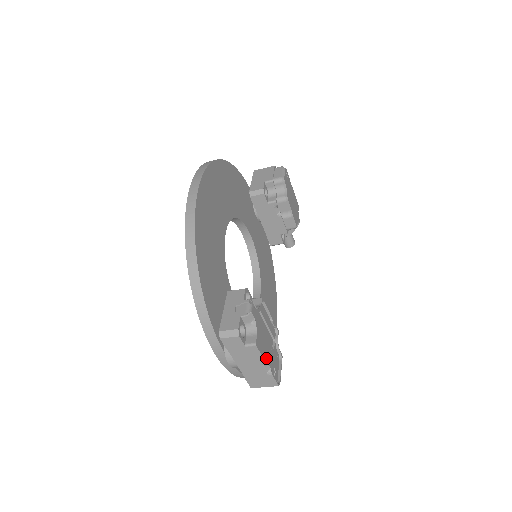
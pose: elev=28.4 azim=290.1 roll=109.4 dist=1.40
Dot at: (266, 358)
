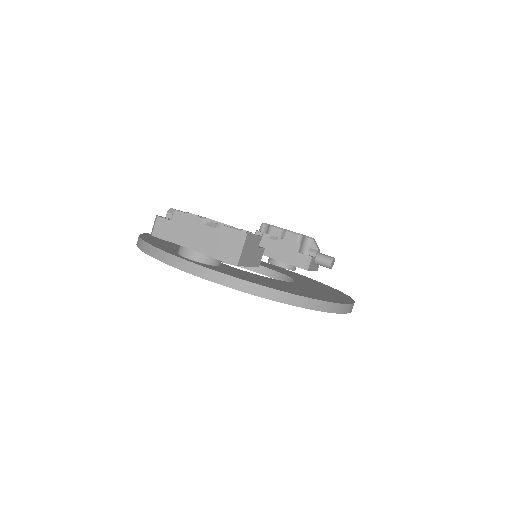
Dot at: occluded
